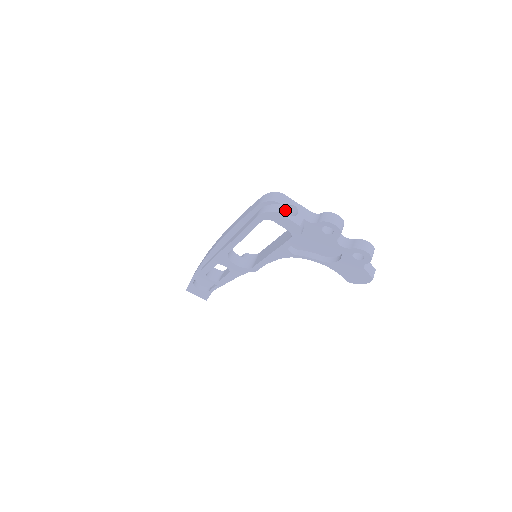
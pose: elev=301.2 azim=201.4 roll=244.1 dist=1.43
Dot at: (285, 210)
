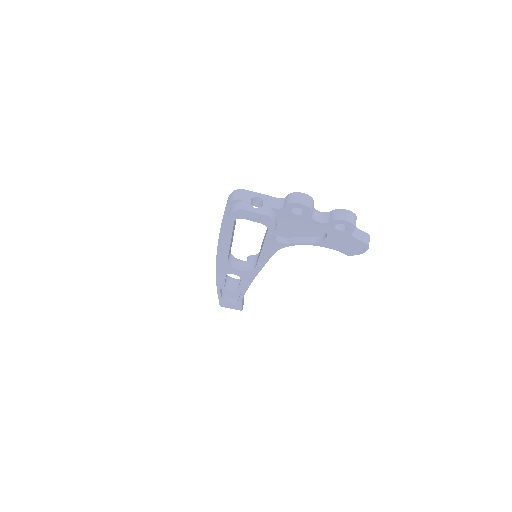
Dot at: (249, 205)
